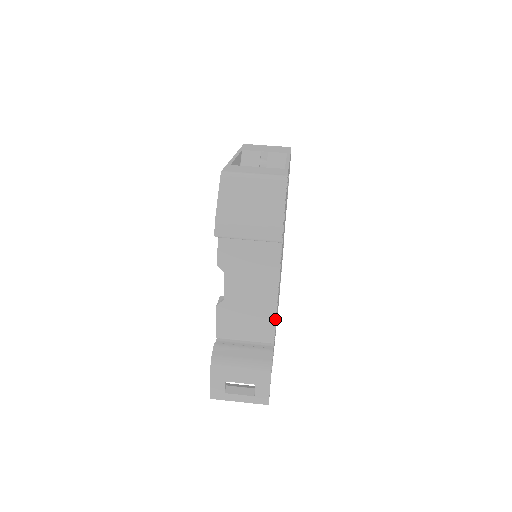
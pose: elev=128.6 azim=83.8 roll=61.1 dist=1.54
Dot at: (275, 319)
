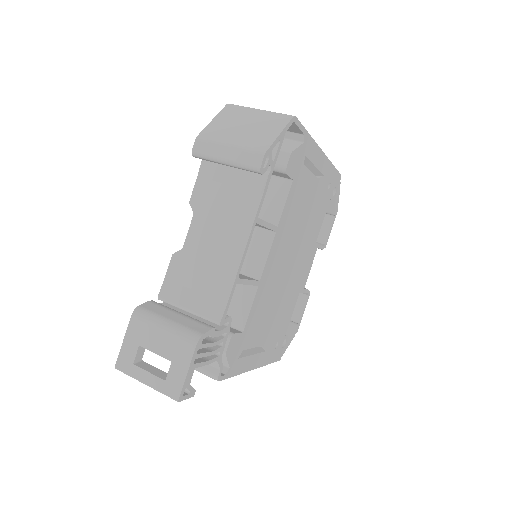
Dot at: (231, 289)
